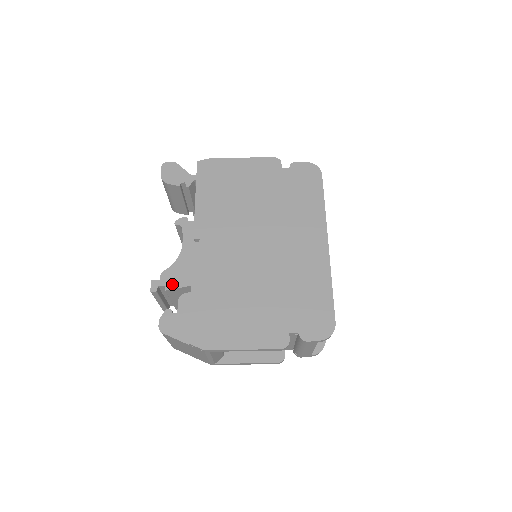
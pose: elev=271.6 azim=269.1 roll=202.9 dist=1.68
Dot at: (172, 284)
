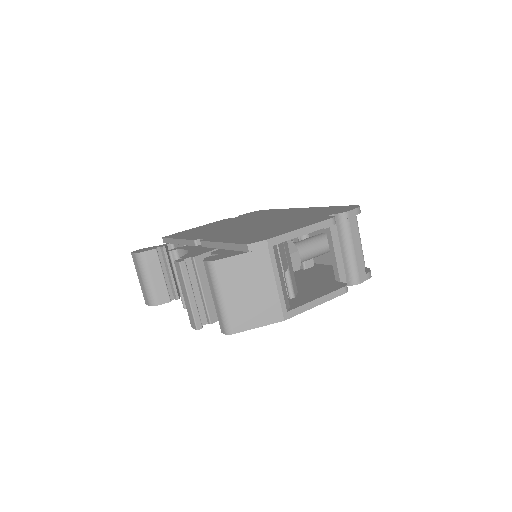
Dot at: (197, 254)
